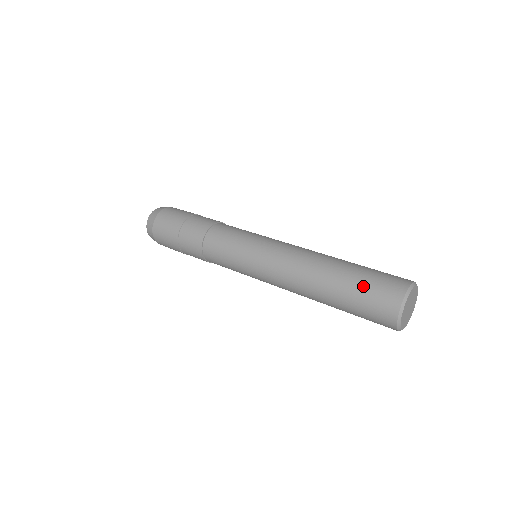
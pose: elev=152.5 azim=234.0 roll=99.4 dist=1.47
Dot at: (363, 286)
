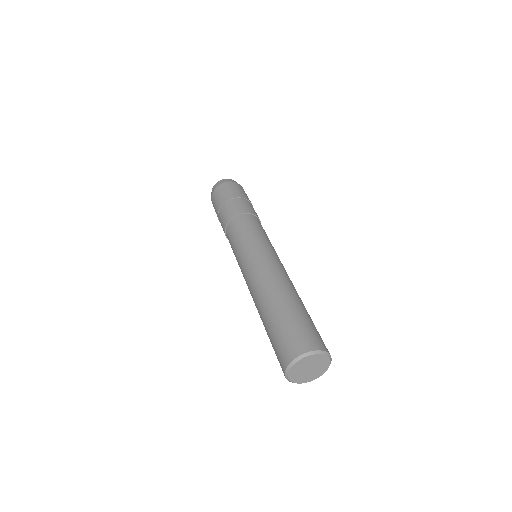
Dot at: (291, 323)
